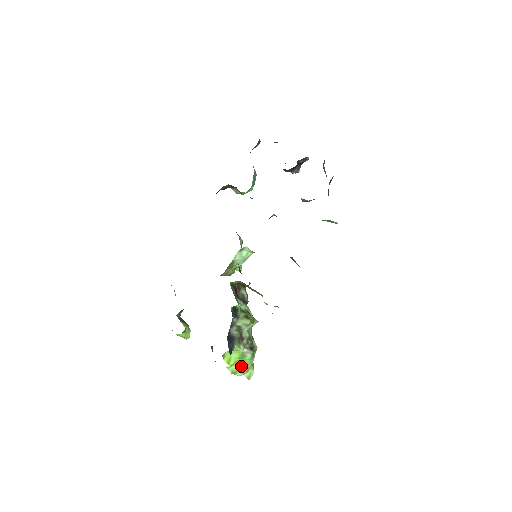
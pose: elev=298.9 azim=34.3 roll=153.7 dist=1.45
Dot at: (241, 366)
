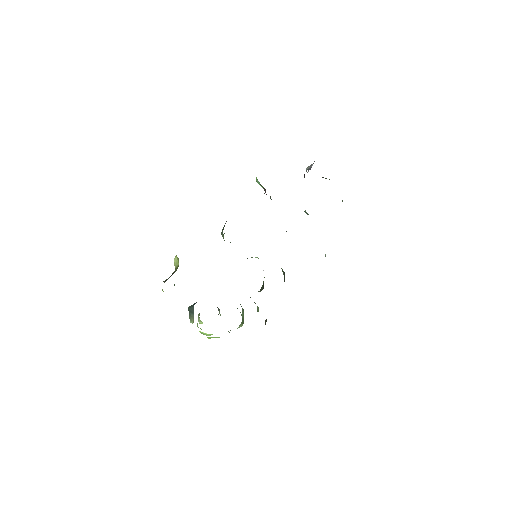
Dot at: (212, 334)
